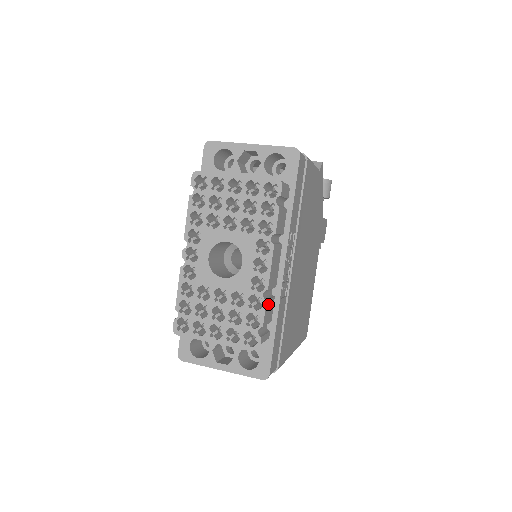
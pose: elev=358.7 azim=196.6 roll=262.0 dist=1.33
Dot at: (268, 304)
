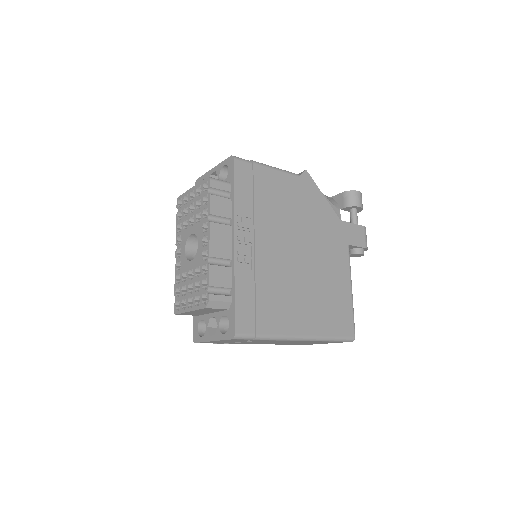
Dot at: (216, 269)
